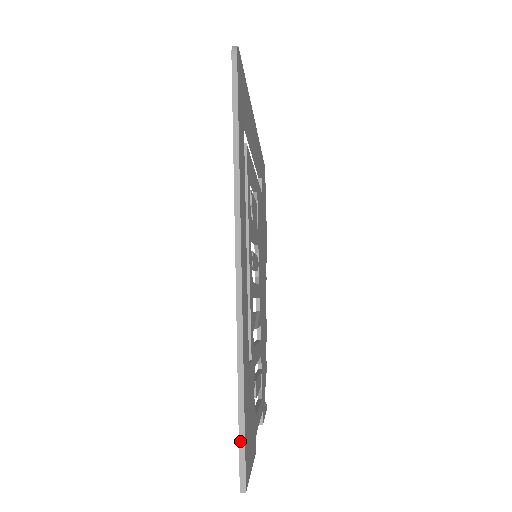
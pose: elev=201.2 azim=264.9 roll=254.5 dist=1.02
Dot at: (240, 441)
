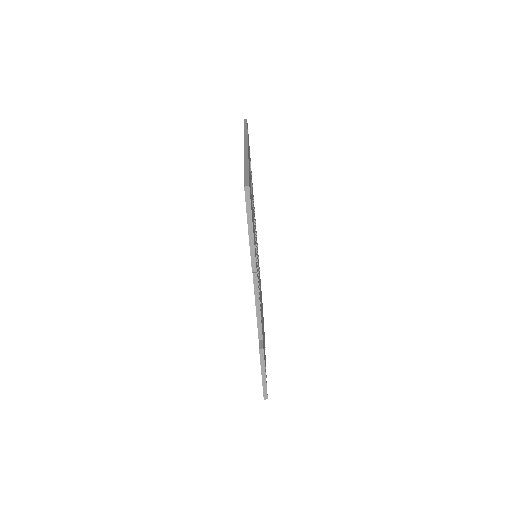
Dot at: (245, 174)
